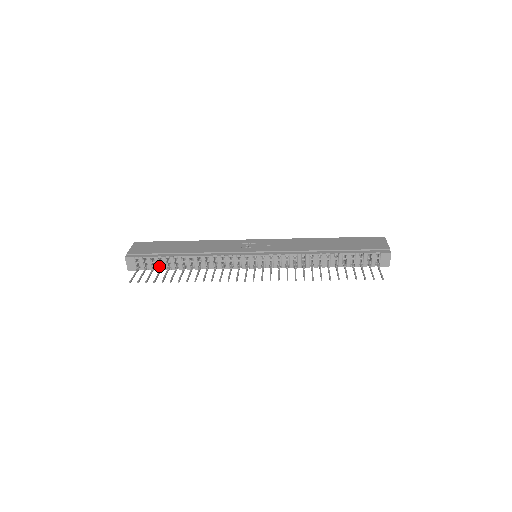
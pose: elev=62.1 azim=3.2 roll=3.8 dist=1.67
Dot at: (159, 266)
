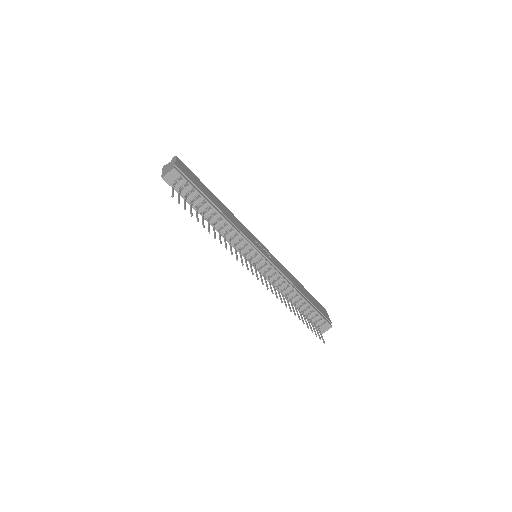
Dot at: (191, 200)
